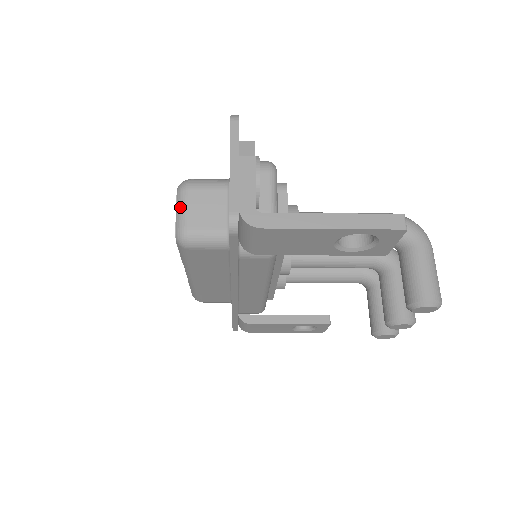
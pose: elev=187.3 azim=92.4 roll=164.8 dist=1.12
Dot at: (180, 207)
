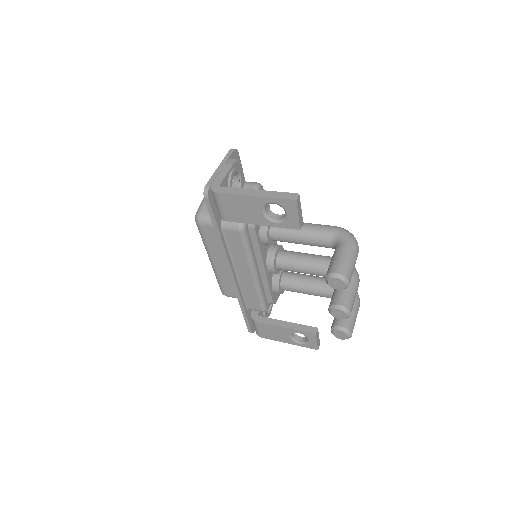
Dot at: (202, 202)
